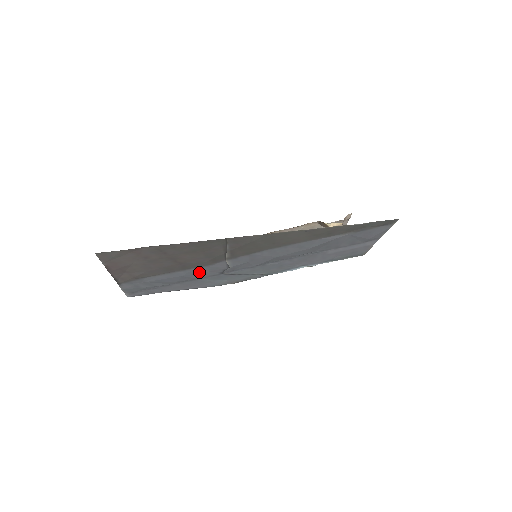
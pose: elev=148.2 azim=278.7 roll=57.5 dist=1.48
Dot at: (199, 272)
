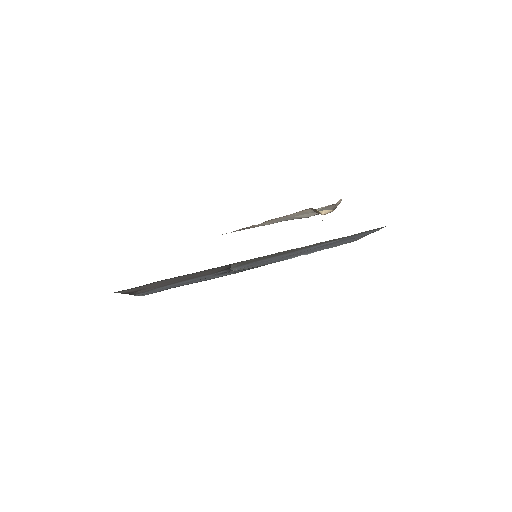
Dot at: occluded
